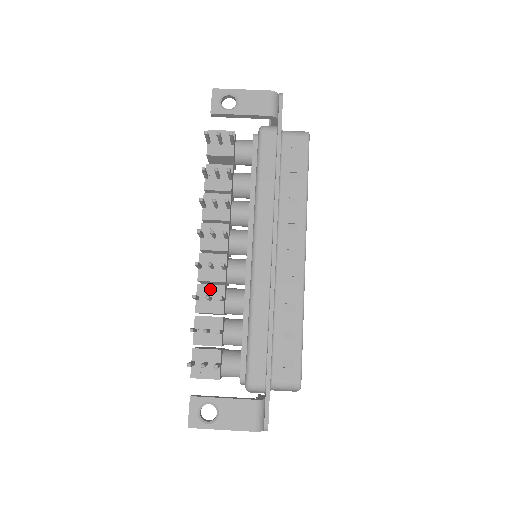
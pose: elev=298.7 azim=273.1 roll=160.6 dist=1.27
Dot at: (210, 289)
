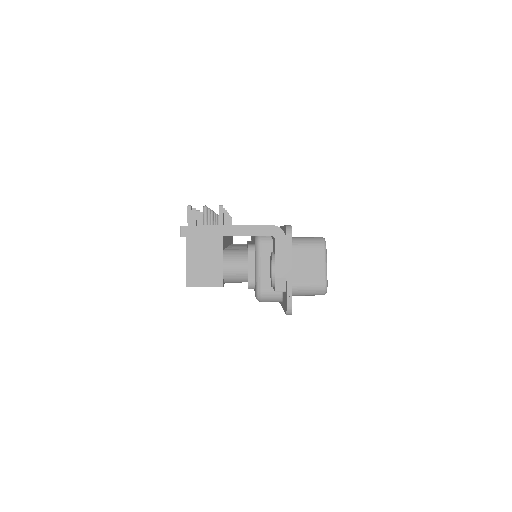
Dot at: occluded
